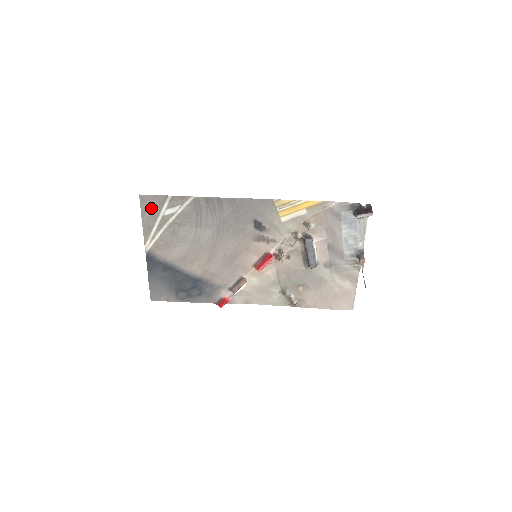
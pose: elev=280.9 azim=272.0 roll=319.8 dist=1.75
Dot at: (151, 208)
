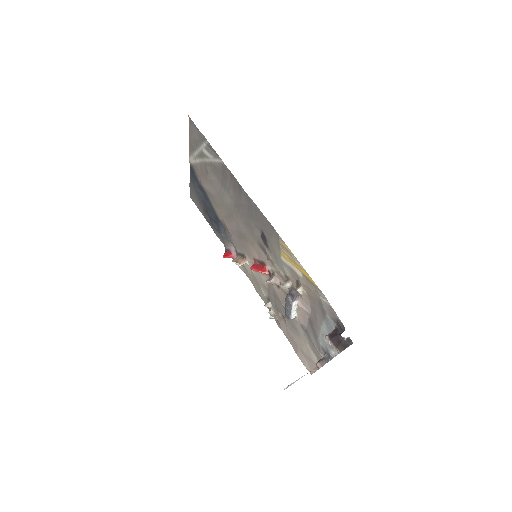
Dot at: (195, 135)
